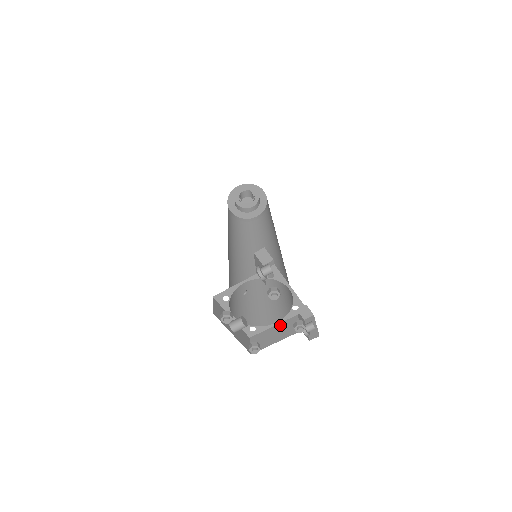
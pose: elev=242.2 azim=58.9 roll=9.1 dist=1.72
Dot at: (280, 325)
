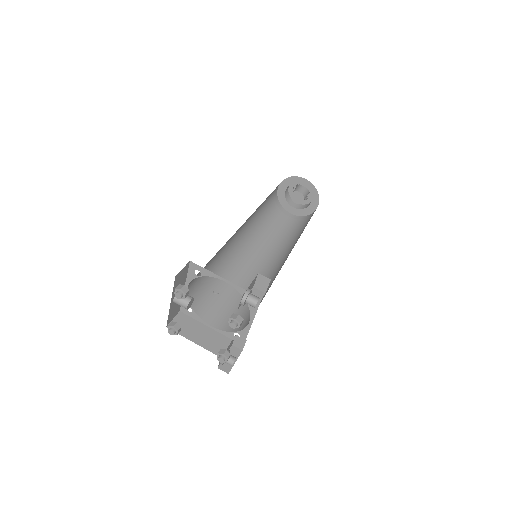
Dot at: (212, 331)
